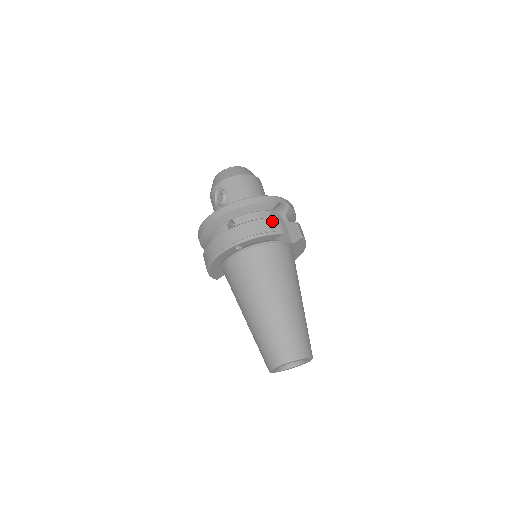
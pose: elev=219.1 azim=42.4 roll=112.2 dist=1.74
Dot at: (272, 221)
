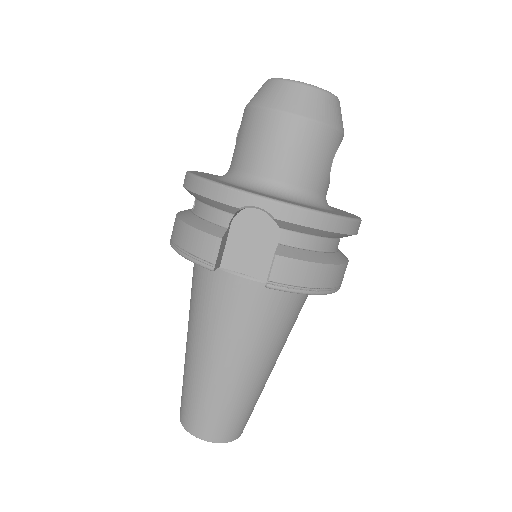
Dot at: (205, 240)
